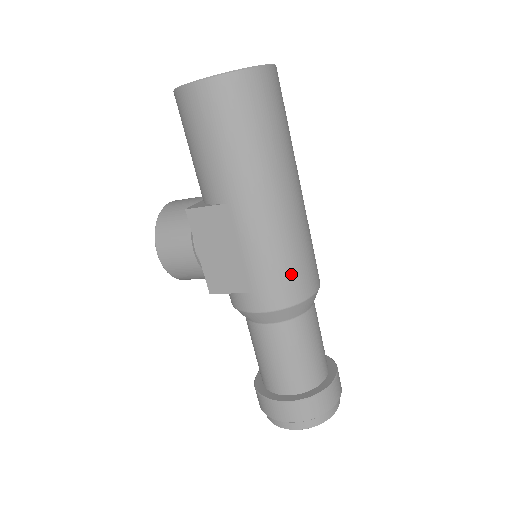
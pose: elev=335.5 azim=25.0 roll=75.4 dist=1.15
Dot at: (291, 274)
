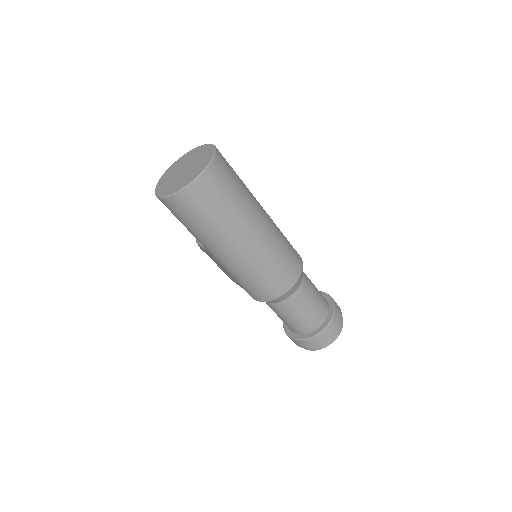
Dot at: (262, 286)
